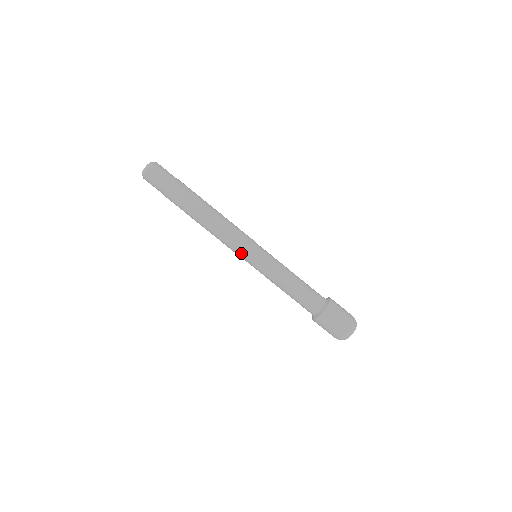
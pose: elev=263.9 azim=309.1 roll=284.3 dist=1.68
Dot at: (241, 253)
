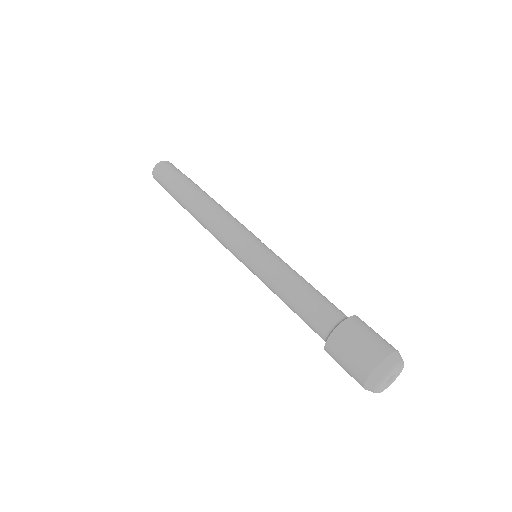
Dot at: (237, 240)
